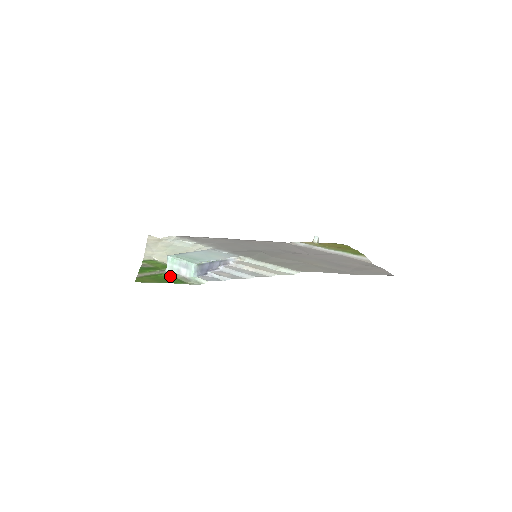
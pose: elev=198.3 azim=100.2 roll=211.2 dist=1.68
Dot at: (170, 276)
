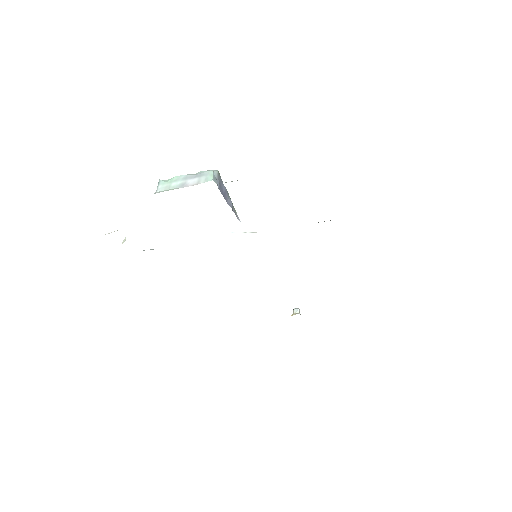
Dot at: occluded
